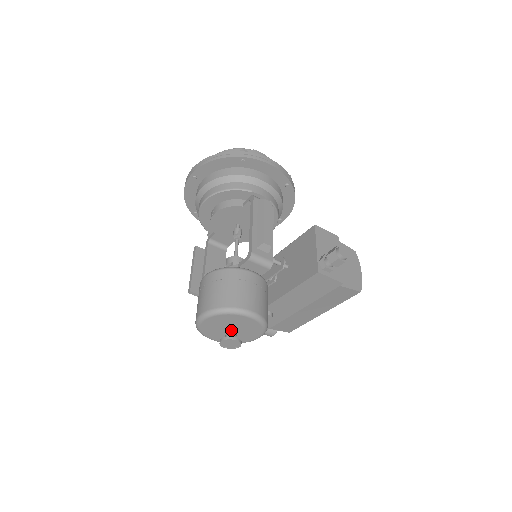
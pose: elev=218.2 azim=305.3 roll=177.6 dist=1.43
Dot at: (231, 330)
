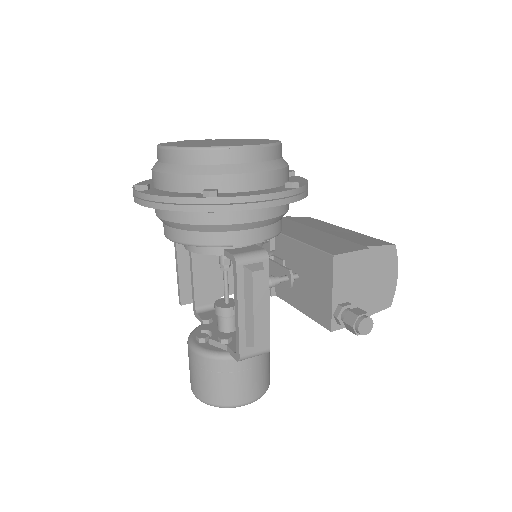
Dot at: occluded
